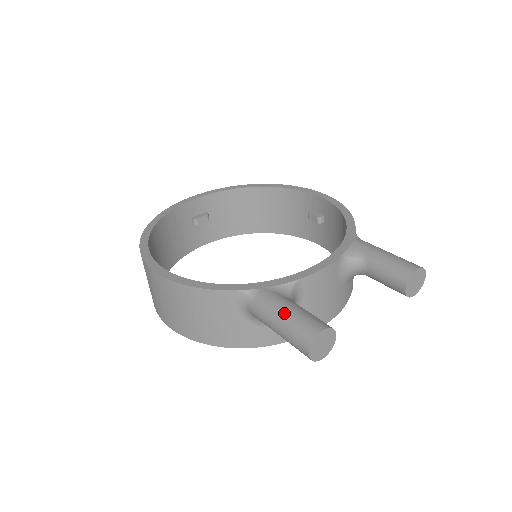
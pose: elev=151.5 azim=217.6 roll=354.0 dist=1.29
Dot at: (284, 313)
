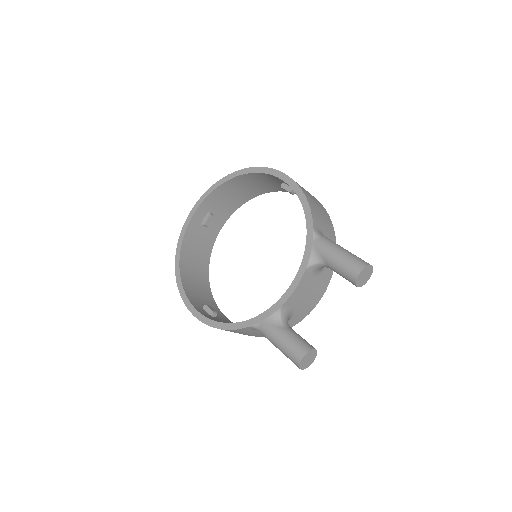
Dot at: (278, 344)
